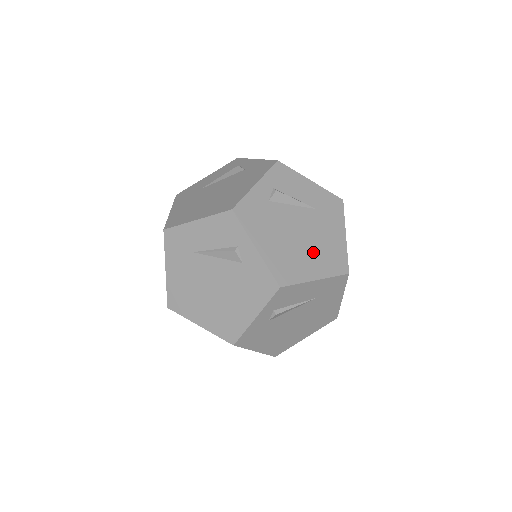
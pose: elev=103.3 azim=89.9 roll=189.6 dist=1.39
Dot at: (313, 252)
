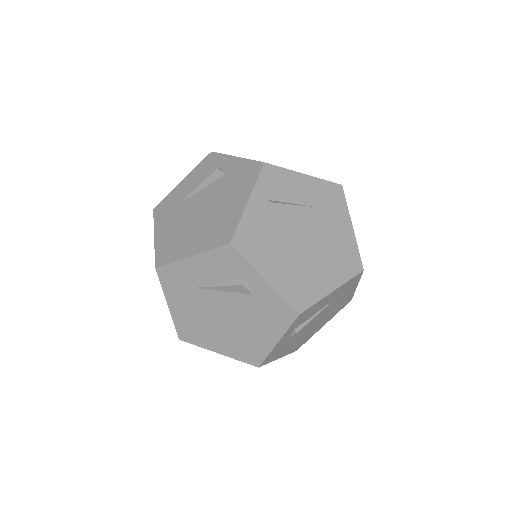
Dot at: (324, 260)
